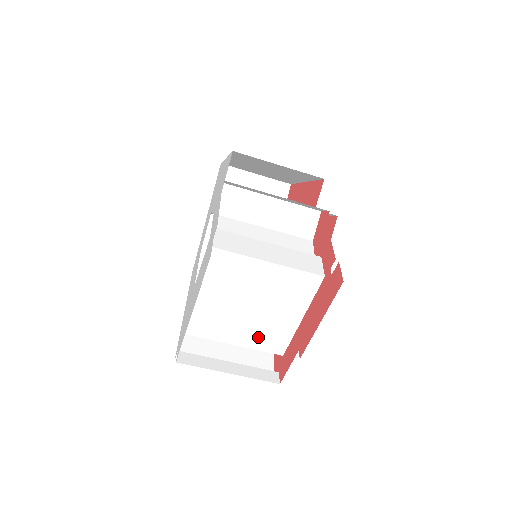
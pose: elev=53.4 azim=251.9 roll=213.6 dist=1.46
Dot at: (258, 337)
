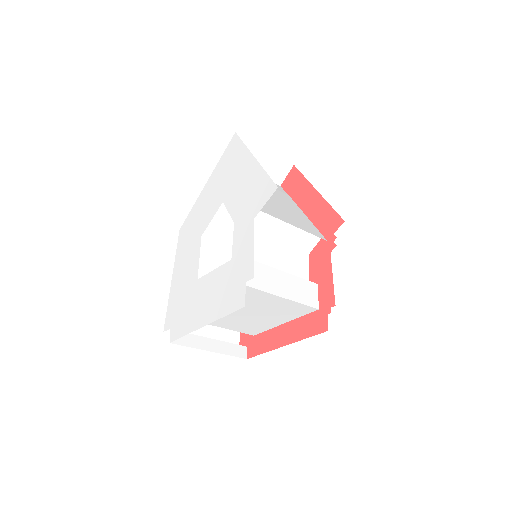
Dot at: (241, 326)
